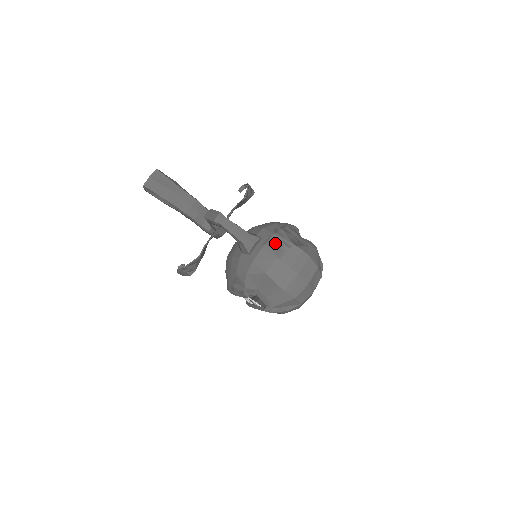
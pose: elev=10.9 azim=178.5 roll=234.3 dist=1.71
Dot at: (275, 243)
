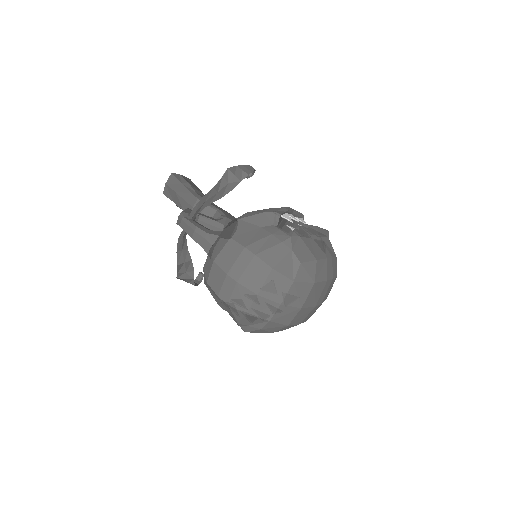
Dot at: (219, 241)
